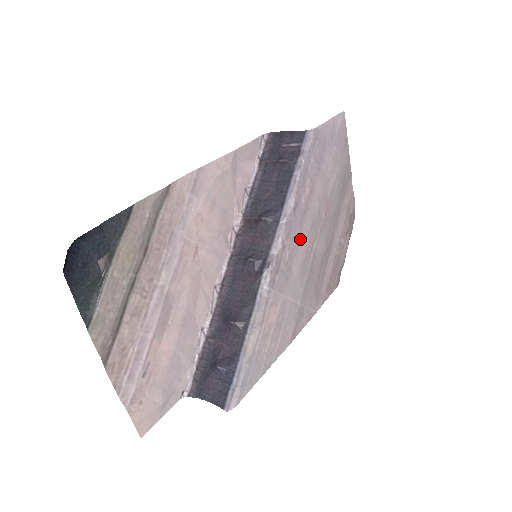
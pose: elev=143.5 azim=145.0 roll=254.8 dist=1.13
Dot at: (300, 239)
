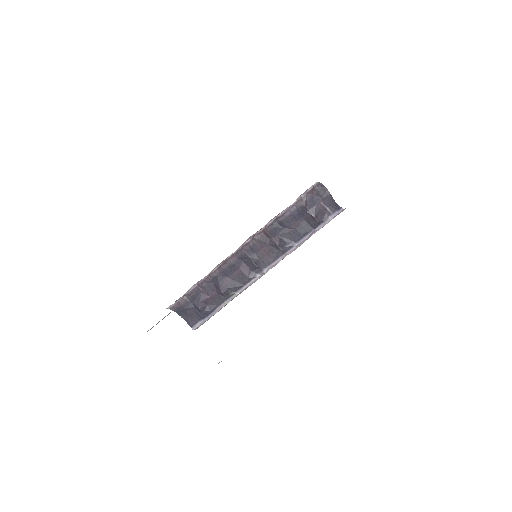
Dot at: occluded
